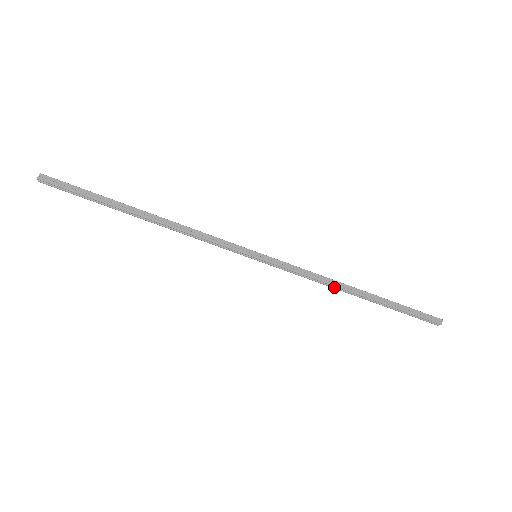
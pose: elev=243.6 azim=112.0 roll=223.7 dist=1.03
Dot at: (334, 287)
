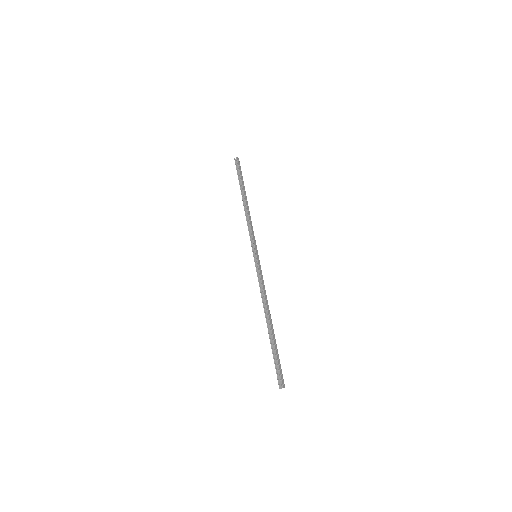
Dot at: (264, 305)
